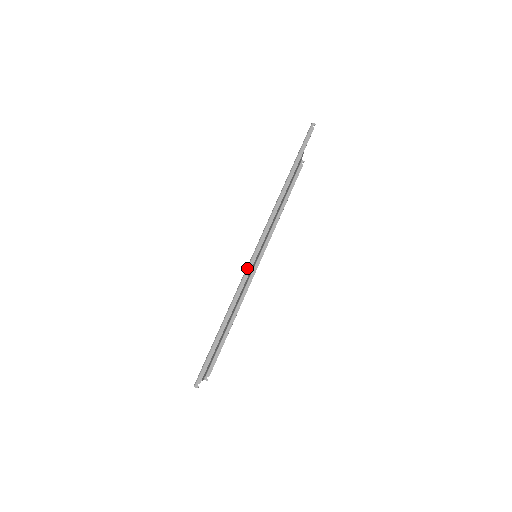
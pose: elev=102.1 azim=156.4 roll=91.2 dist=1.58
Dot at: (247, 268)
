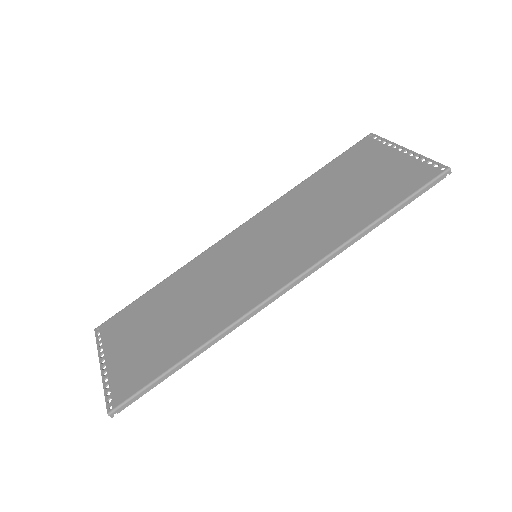
Dot at: (254, 310)
